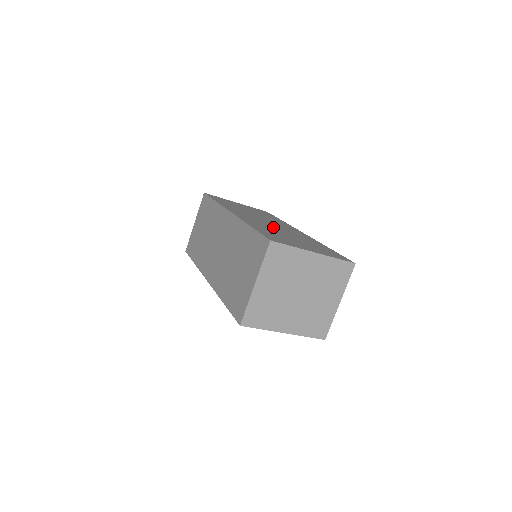
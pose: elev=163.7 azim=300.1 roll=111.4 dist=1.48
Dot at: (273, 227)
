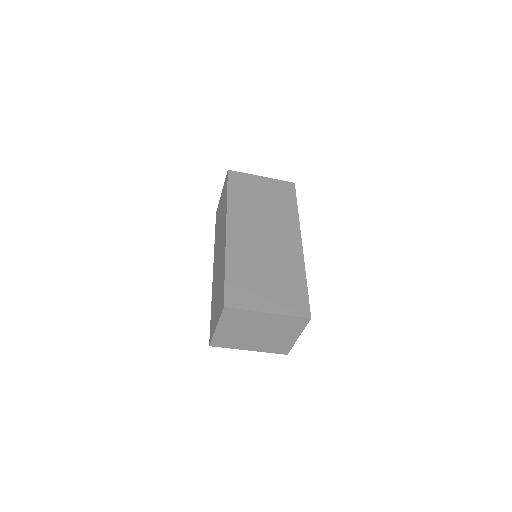
Dot at: (261, 251)
